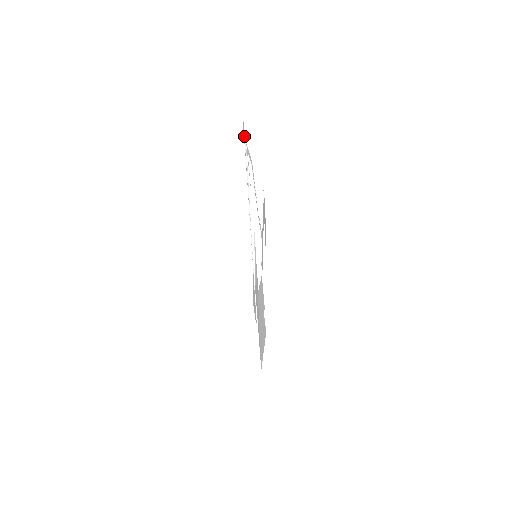
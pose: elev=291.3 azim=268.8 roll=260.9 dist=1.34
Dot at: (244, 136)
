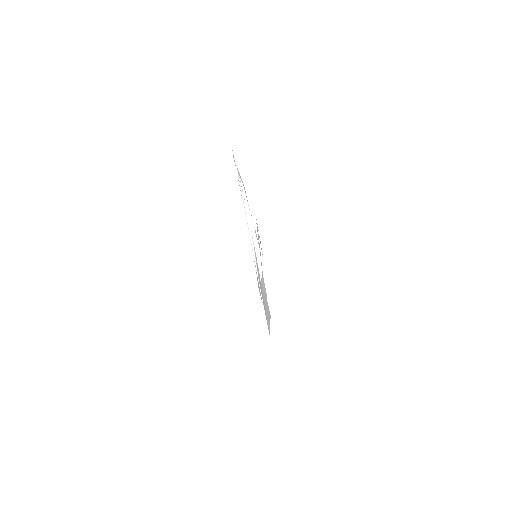
Dot at: occluded
